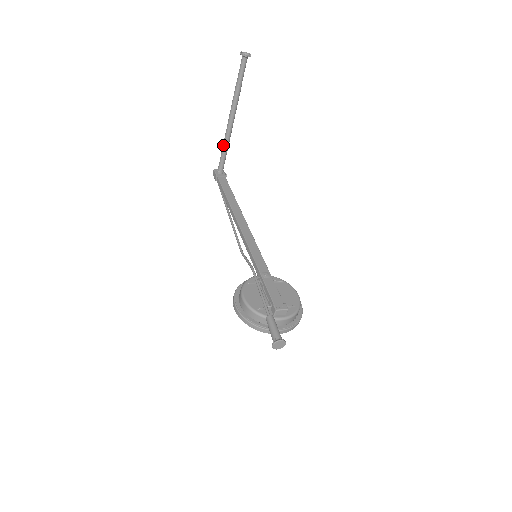
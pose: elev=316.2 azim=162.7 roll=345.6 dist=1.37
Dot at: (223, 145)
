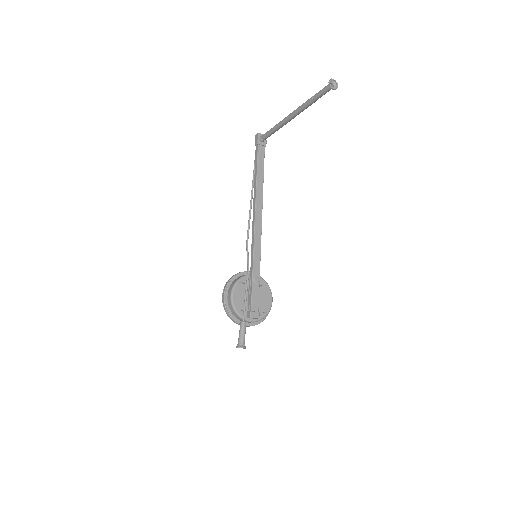
Dot at: (275, 126)
